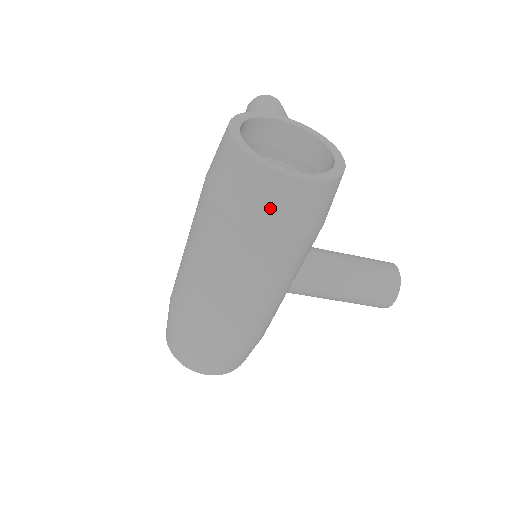
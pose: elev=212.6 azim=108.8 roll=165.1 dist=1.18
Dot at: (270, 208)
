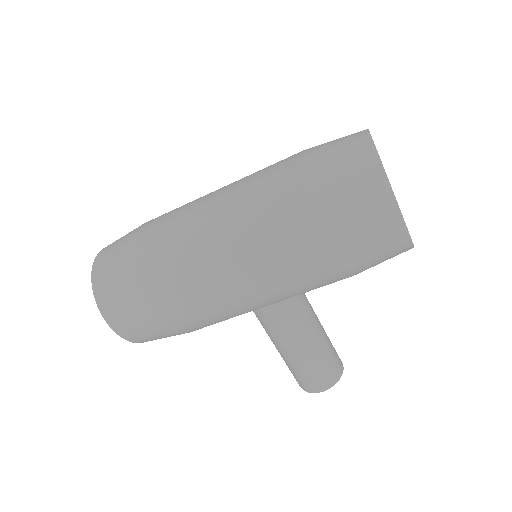
Dot at: (357, 219)
